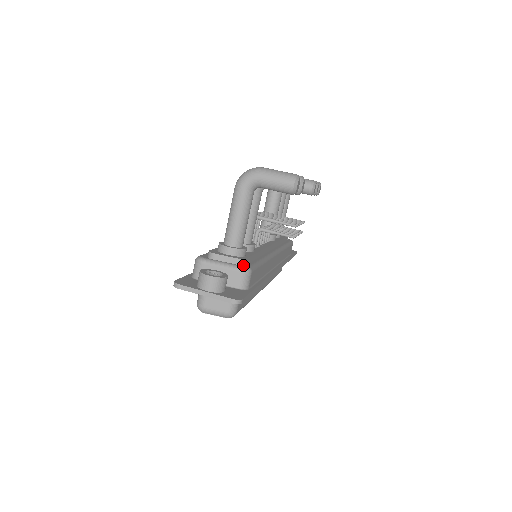
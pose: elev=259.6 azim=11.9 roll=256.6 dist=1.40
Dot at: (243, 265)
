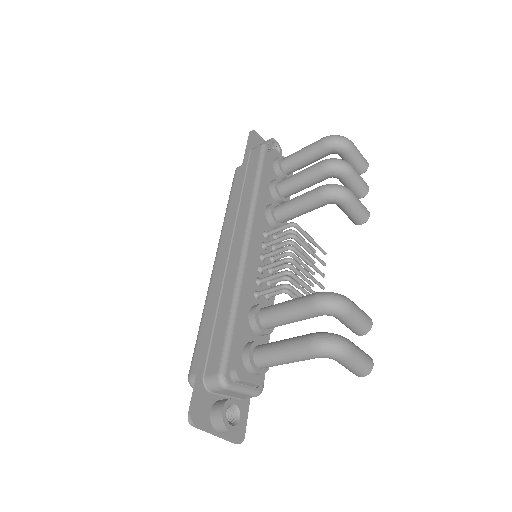
Dot at: occluded
